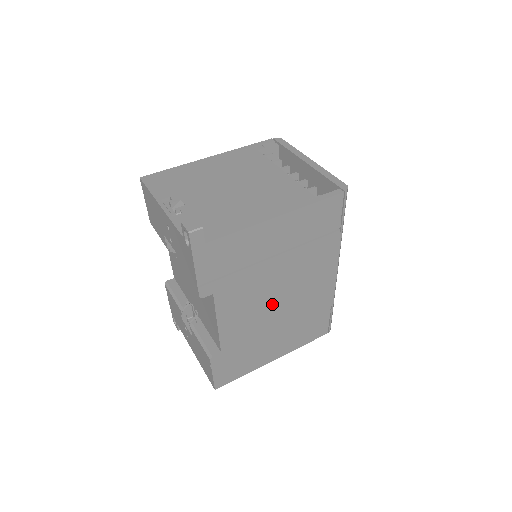
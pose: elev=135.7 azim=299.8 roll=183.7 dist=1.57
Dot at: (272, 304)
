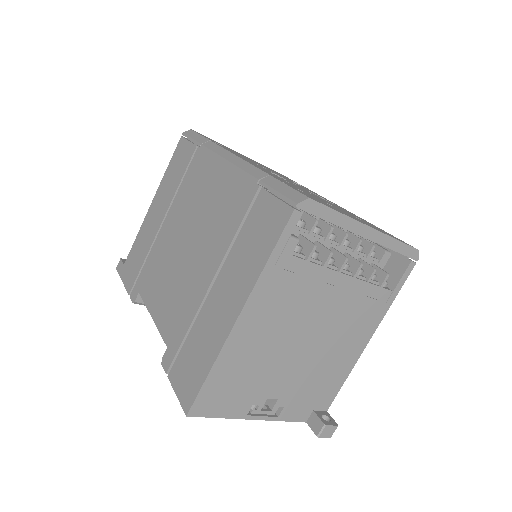
Dot at: occluded
